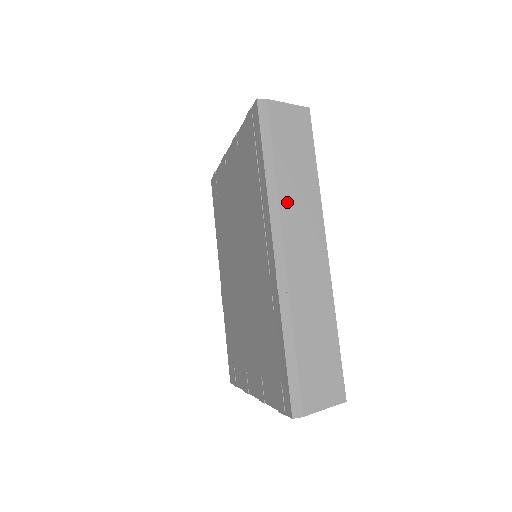
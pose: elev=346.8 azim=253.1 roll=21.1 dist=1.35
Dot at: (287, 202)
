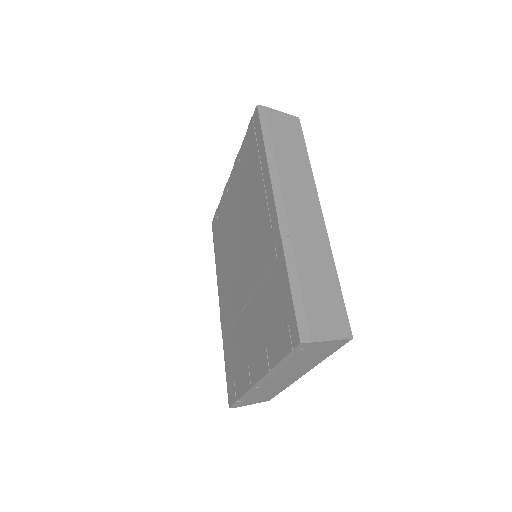
Dot at: (285, 173)
